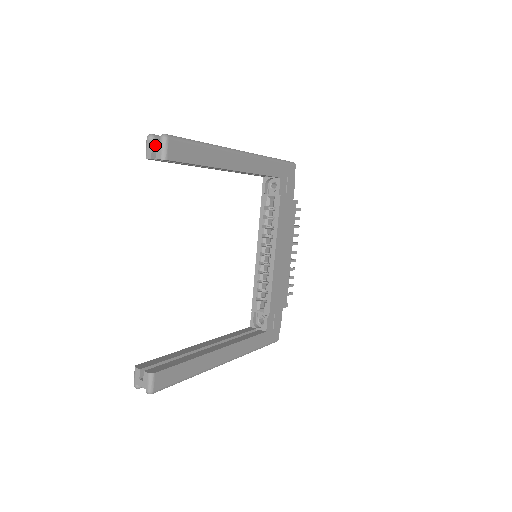
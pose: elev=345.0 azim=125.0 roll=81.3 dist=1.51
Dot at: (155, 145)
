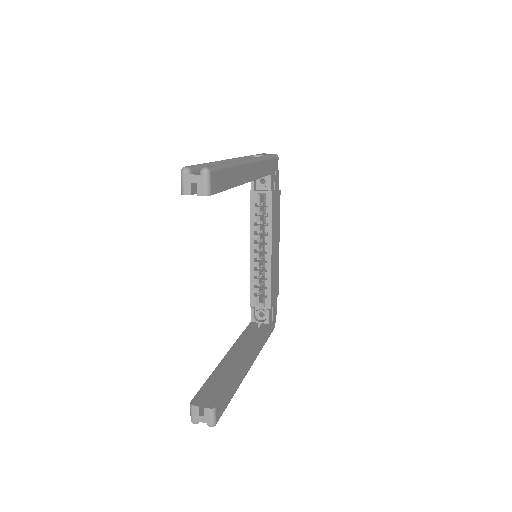
Dot at: (195, 180)
